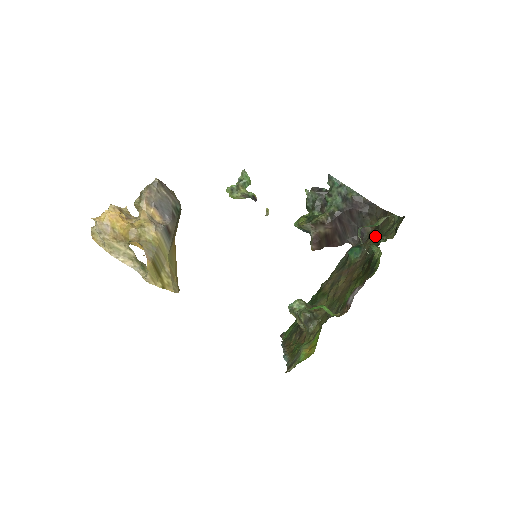
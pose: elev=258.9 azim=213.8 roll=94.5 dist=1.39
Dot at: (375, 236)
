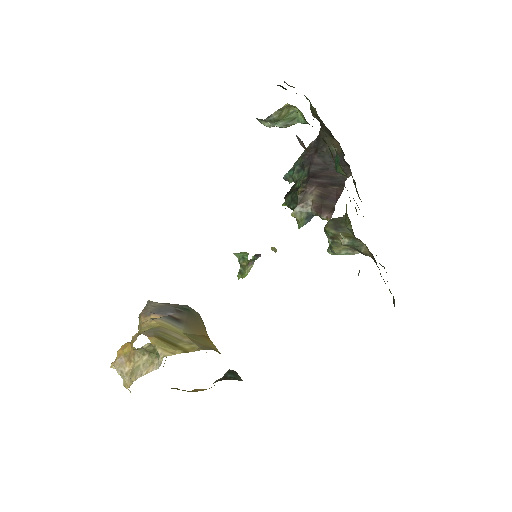
Dot at: occluded
